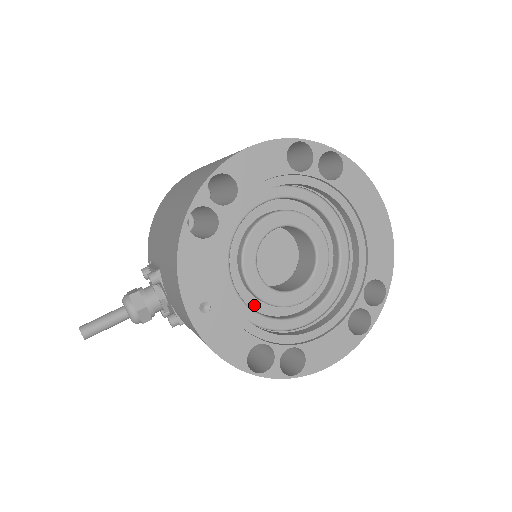
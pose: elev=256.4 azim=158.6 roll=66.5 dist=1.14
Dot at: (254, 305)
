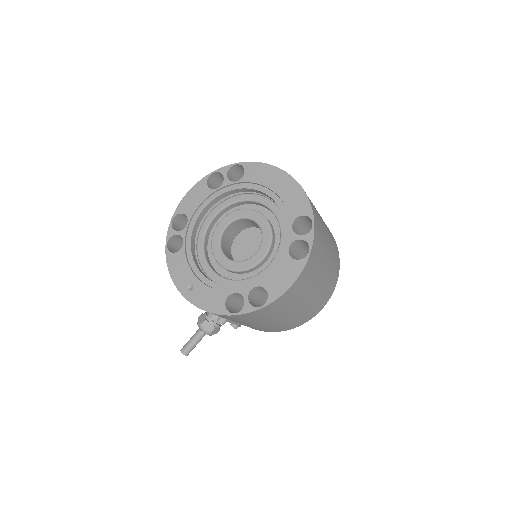
Dot at: (236, 278)
